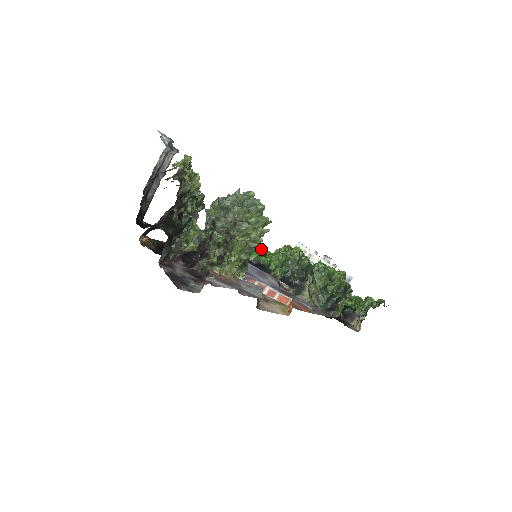
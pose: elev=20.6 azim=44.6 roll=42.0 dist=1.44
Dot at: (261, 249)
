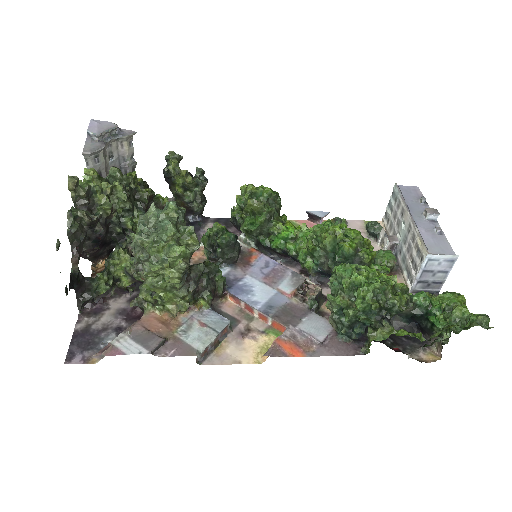
Dot at: (285, 232)
